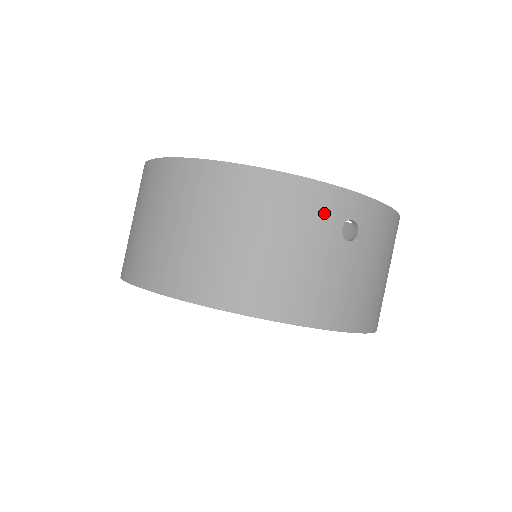
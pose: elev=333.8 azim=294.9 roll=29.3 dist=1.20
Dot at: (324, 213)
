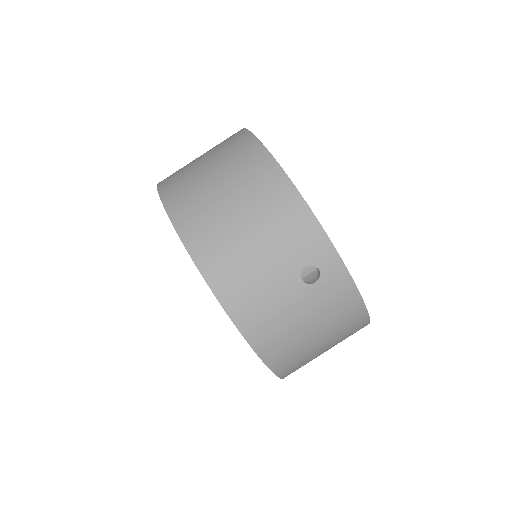
Dot at: (302, 245)
